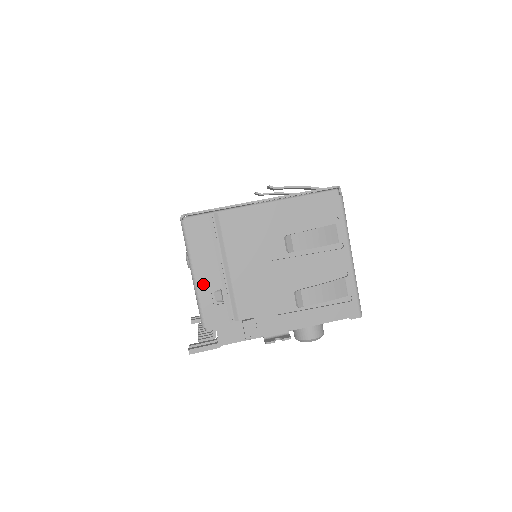
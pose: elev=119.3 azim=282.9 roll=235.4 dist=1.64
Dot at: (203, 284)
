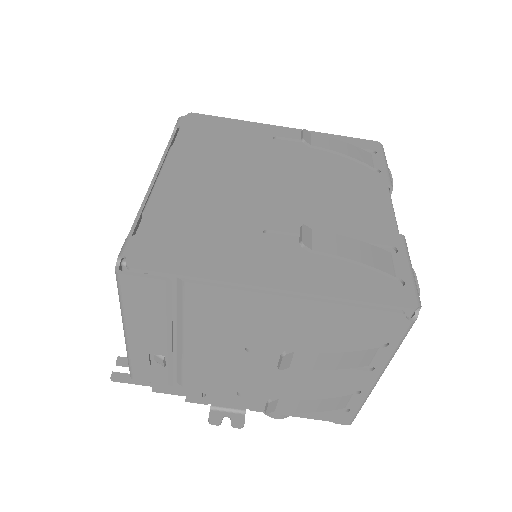
Dot at: (138, 345)
